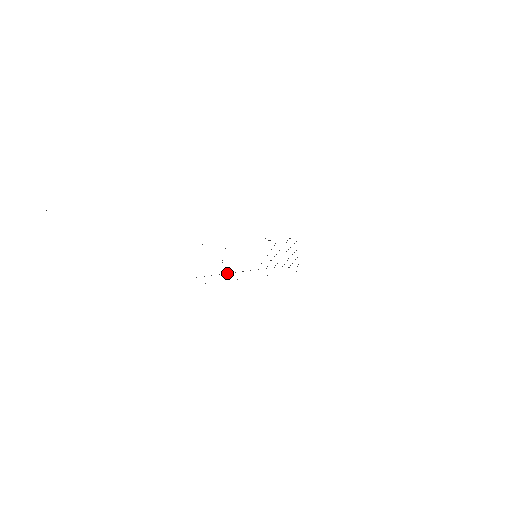
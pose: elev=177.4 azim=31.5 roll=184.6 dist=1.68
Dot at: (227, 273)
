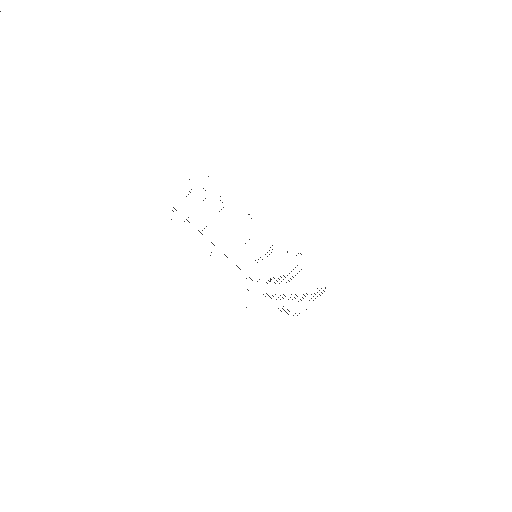
Dot at: occluded
